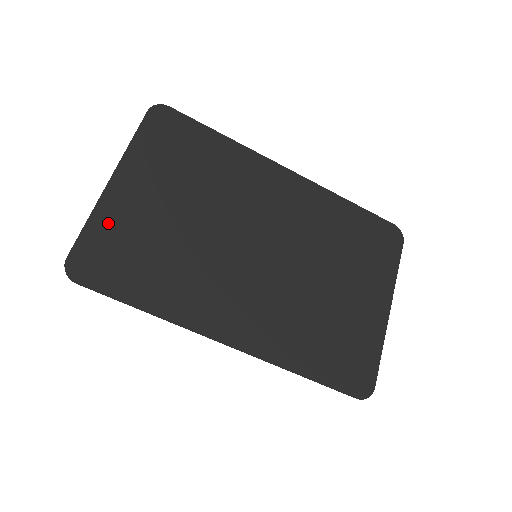
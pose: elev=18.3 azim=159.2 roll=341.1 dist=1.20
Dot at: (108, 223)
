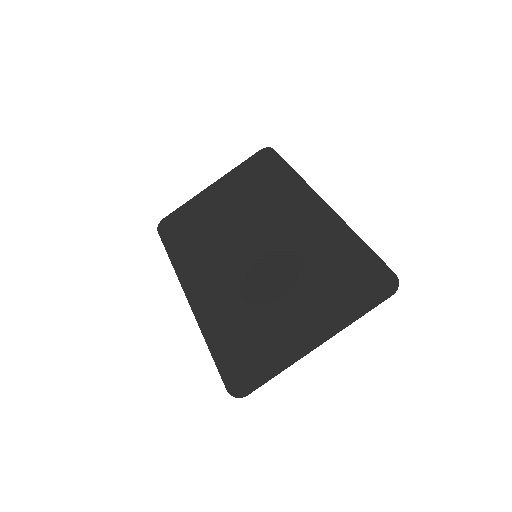
Dot at: (192, 207)
